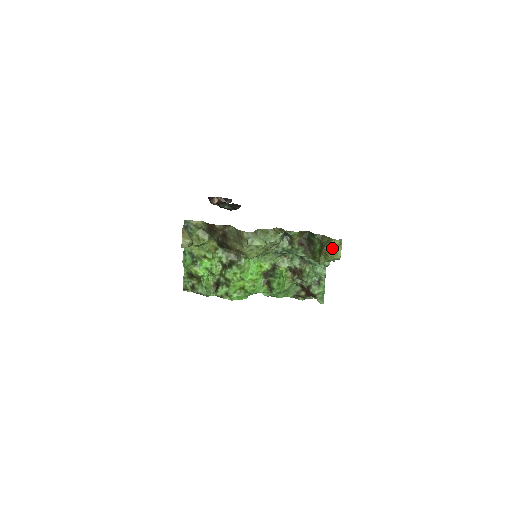
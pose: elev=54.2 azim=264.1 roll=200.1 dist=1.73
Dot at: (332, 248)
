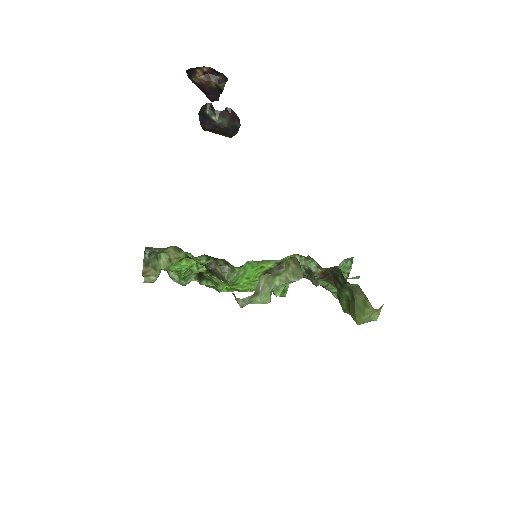
Dot at: (366, 319)
